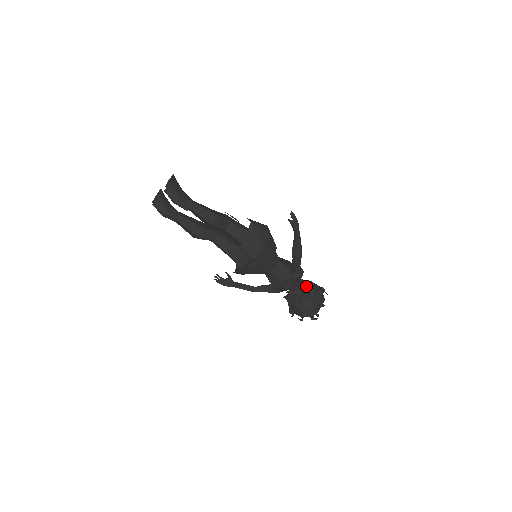
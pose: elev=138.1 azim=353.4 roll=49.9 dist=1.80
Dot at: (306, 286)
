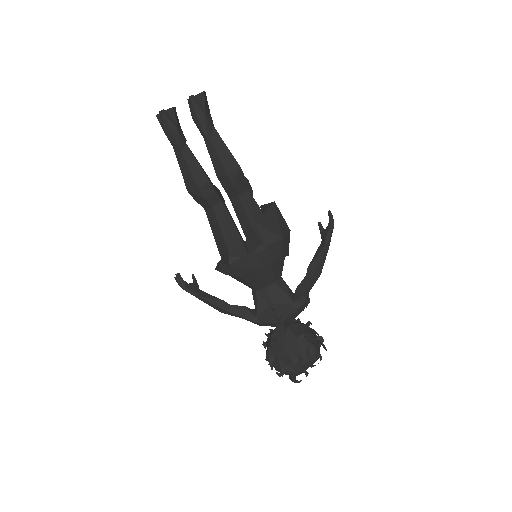
Dot at: (304, 325)
